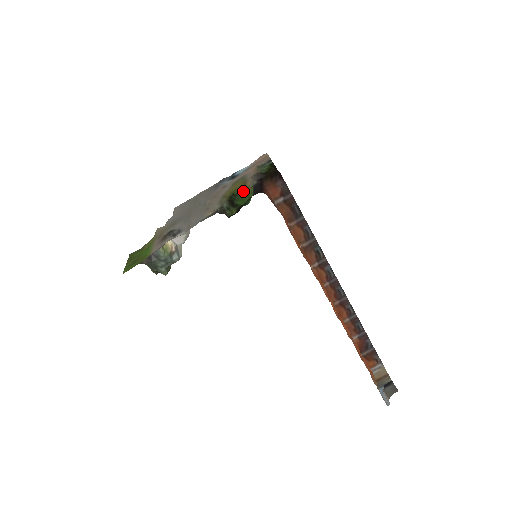
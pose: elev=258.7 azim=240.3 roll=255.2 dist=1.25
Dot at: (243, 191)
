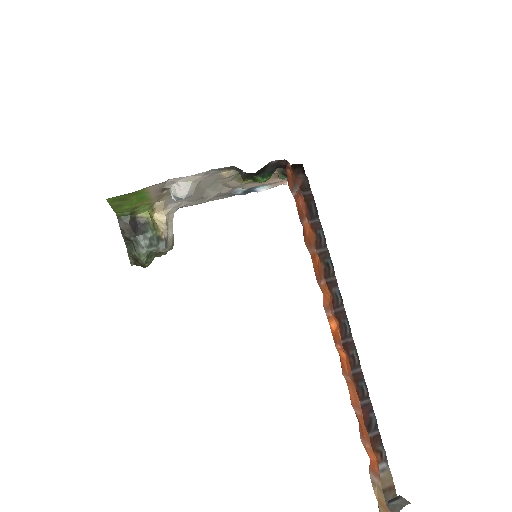
Dot at: occluded
